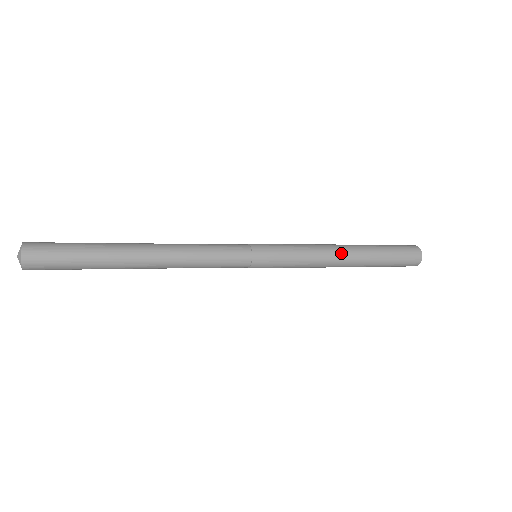
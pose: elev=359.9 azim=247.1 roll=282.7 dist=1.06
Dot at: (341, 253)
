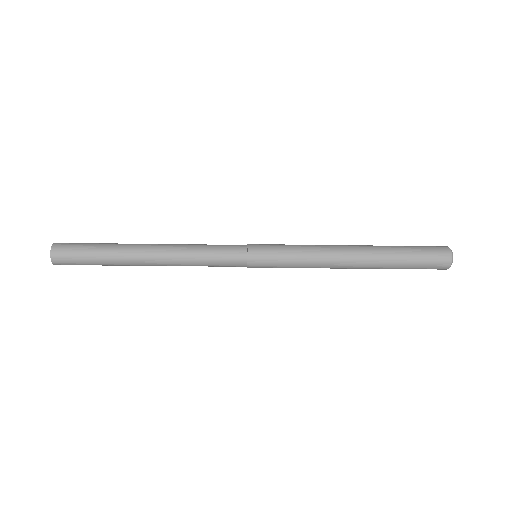
Dot at: (346, 249)
